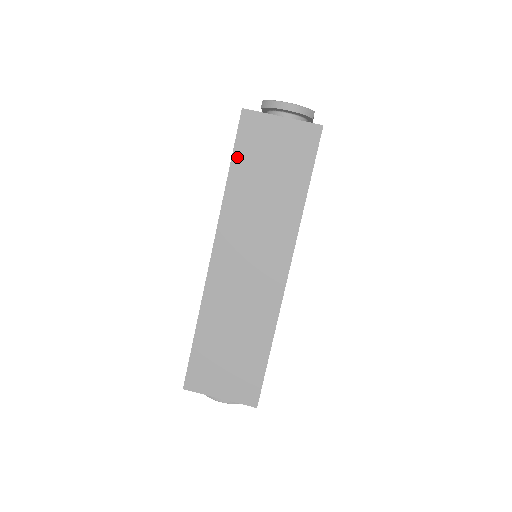
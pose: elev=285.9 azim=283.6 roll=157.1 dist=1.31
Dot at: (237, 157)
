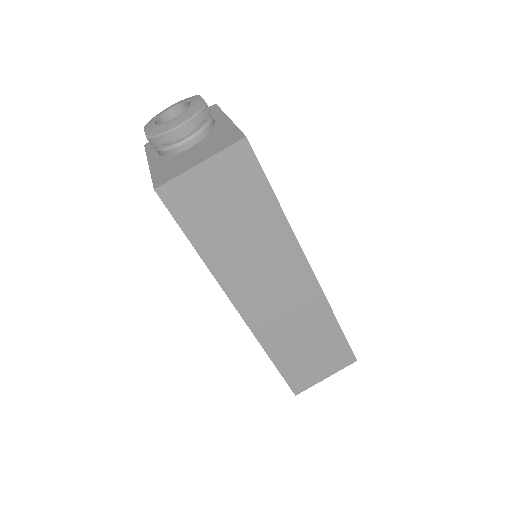
Dot at: (191, 232)
